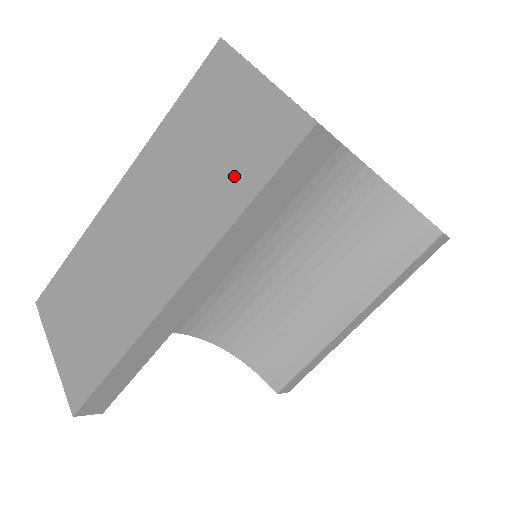
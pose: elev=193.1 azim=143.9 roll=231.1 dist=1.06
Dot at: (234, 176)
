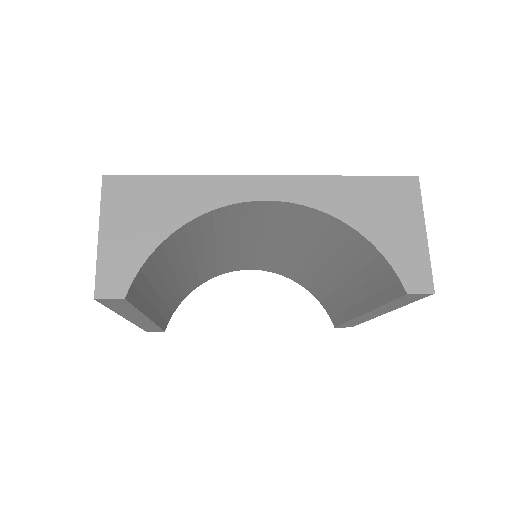
Dot at: occluded
